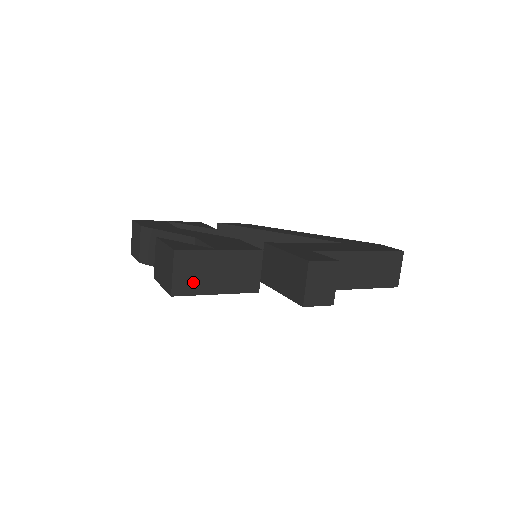
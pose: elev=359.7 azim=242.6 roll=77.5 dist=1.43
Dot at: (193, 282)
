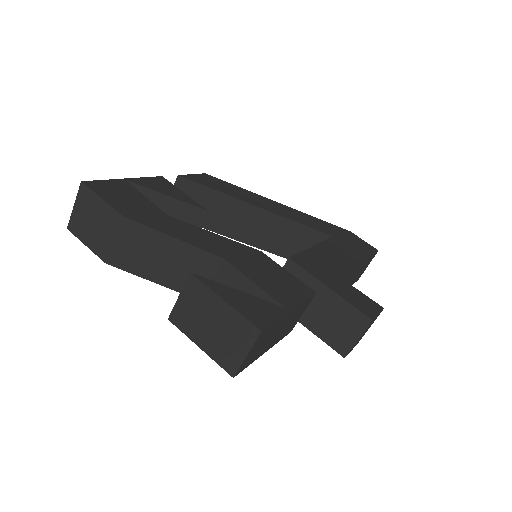
Dot at: (256, 353)
